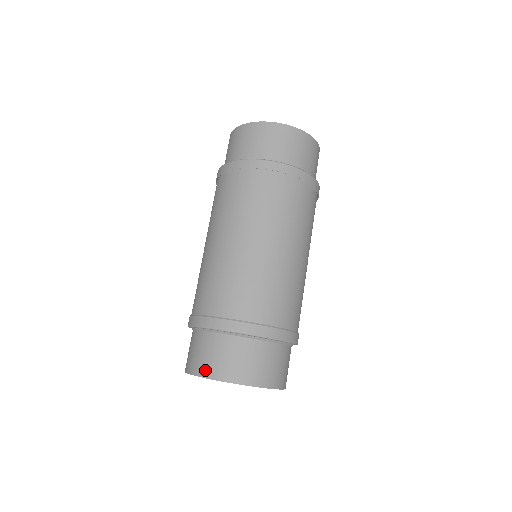
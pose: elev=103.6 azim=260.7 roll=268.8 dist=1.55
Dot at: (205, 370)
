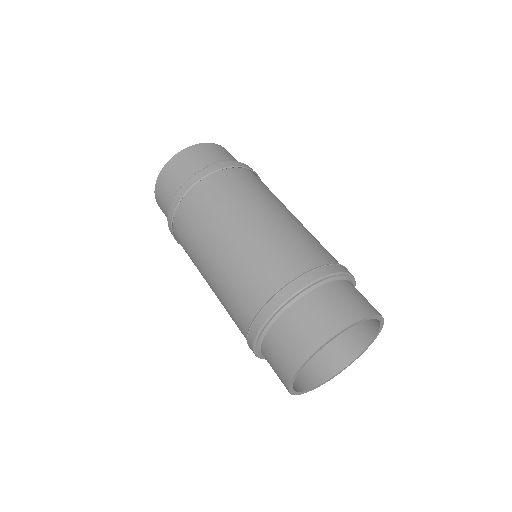
Dot at: (323, 333)
